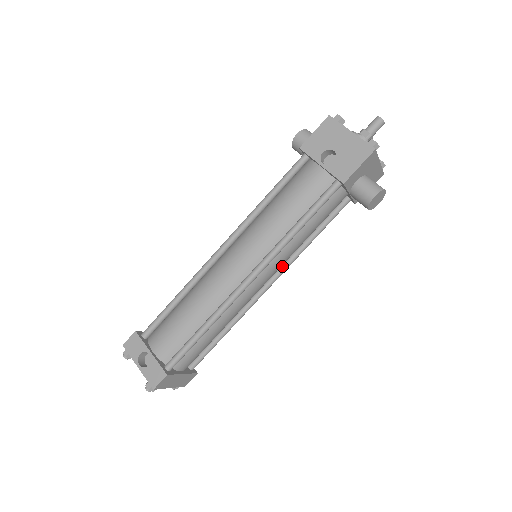
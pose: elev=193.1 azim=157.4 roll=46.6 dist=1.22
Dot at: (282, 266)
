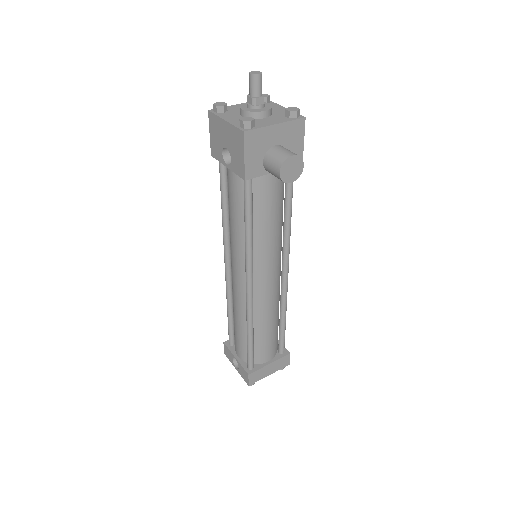
Dot at: (282, 253)
